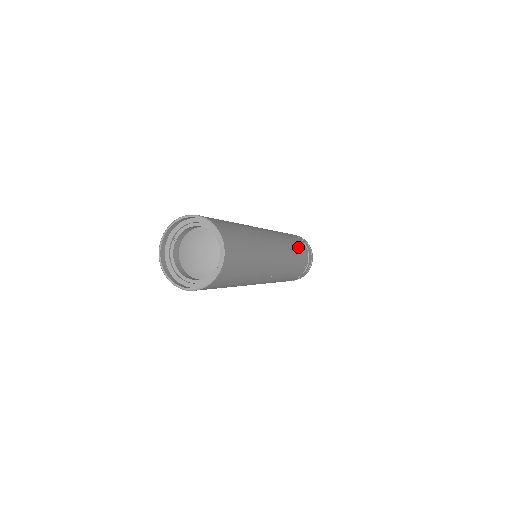
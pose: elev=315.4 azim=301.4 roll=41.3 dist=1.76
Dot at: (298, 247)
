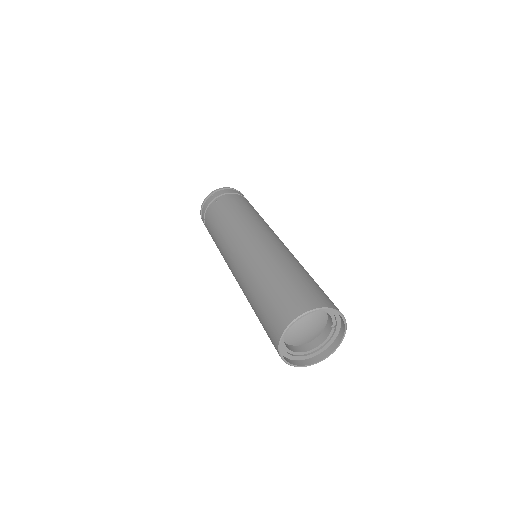
Dot at: (255, 210)
